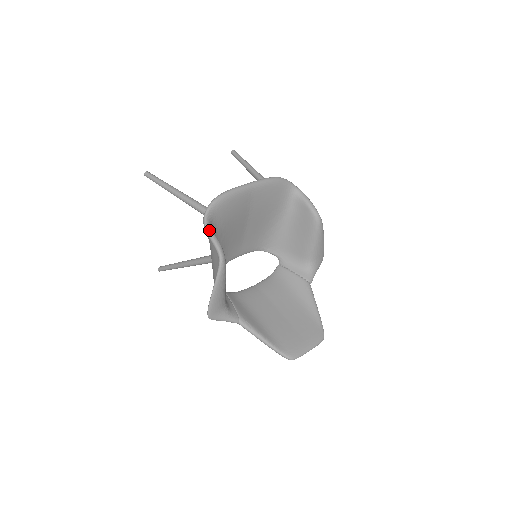
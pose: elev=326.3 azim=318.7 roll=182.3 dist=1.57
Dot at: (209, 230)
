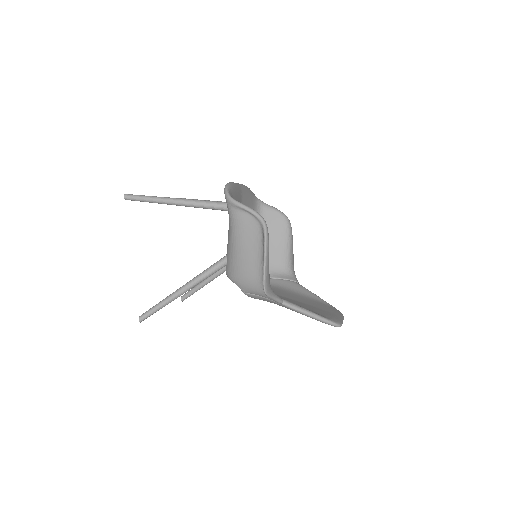
Dot at: occluded
